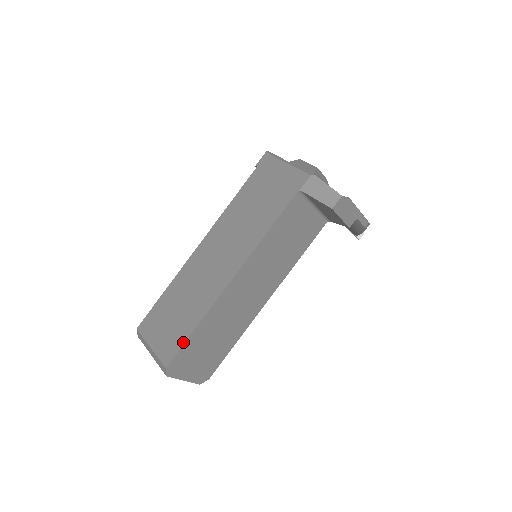
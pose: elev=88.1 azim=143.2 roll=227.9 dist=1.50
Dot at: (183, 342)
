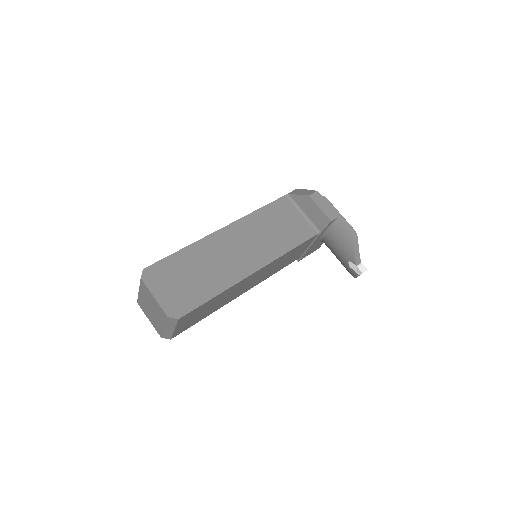
Dot at: (167, 257)
